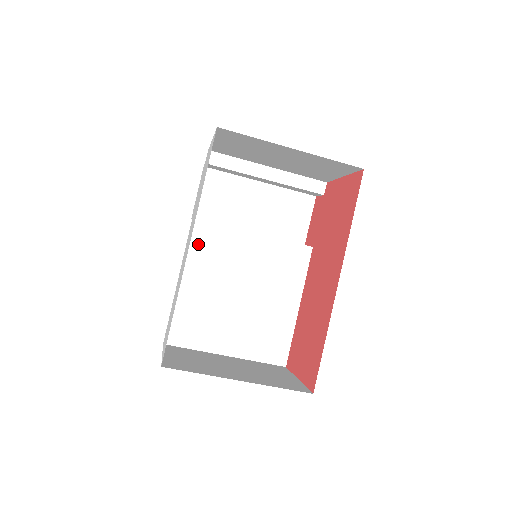
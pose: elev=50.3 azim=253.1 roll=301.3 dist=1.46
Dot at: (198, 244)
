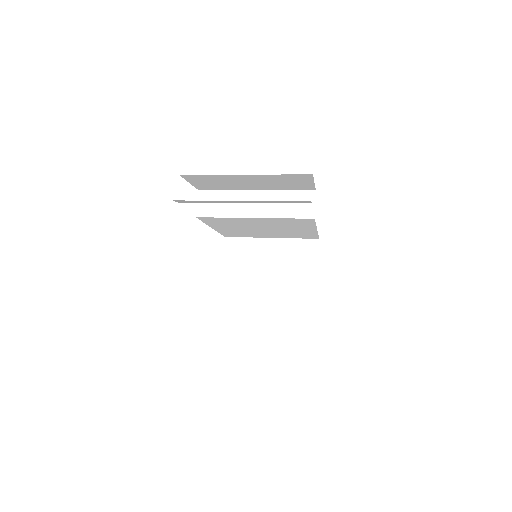
Dot at: (212, 222)
